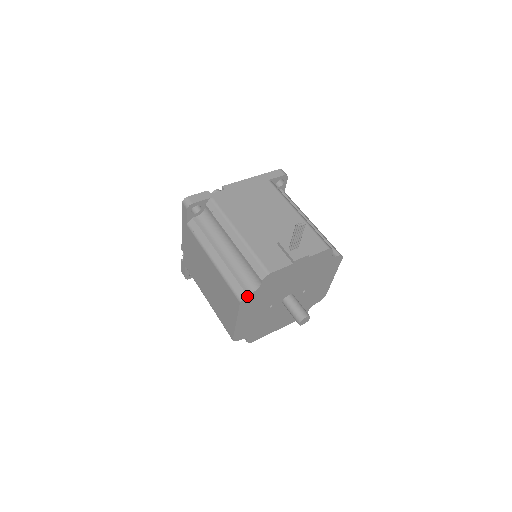
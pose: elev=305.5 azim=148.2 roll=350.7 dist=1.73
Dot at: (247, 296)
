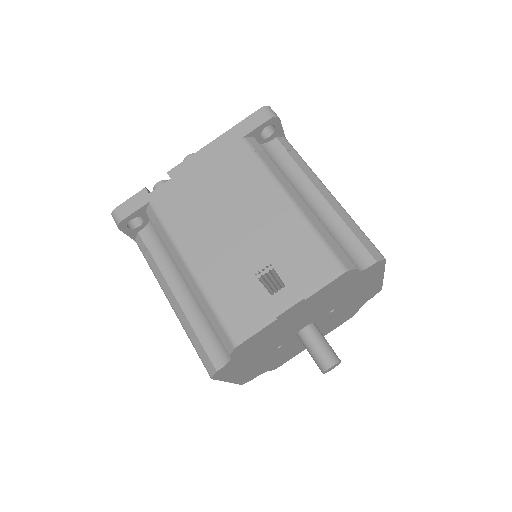
Dot at: (218, 371)
